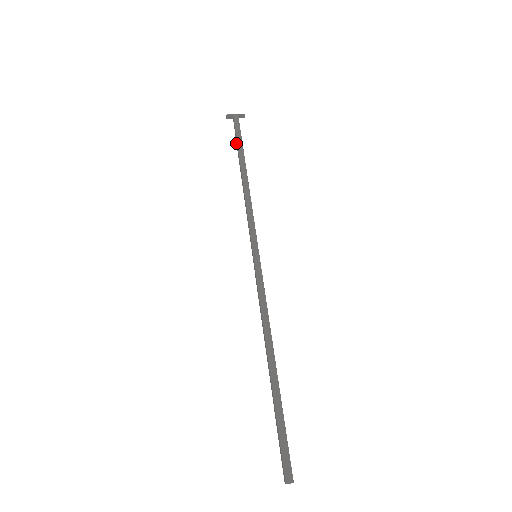
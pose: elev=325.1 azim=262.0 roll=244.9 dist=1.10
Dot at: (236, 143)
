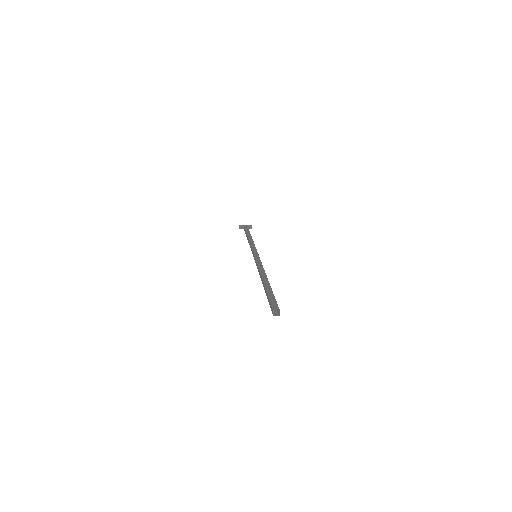
Dot at: (245, 233)
